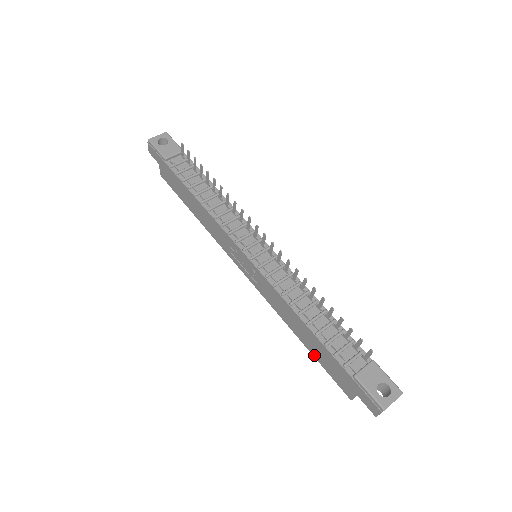
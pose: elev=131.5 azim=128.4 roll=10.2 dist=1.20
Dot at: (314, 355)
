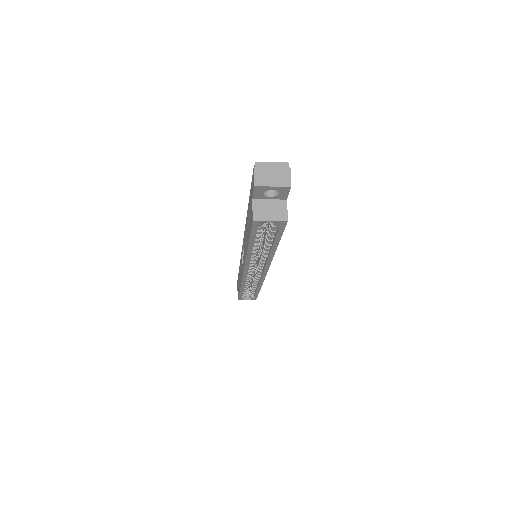
Dot at: (249, 239)
